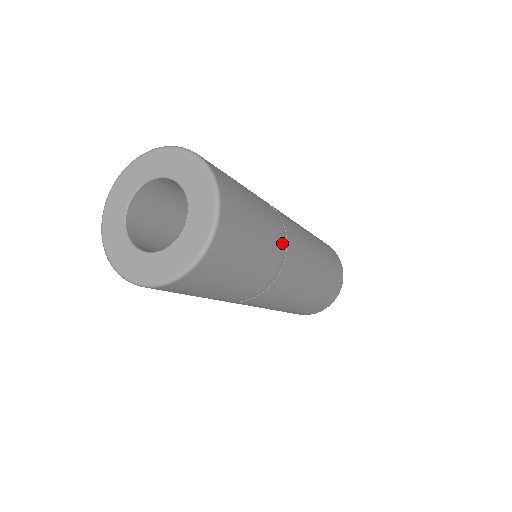
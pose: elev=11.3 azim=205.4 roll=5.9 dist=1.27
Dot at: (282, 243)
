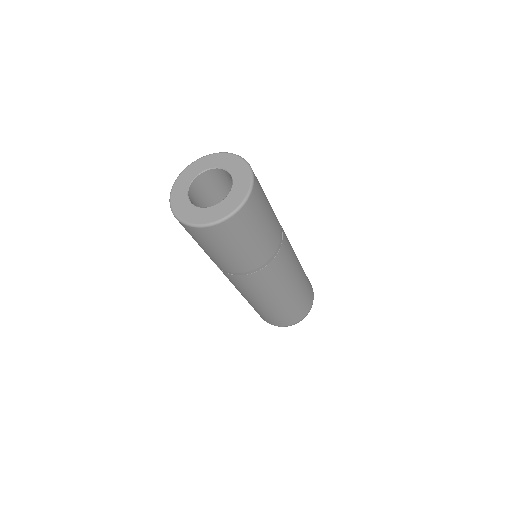
Dot at: (260, 264)
